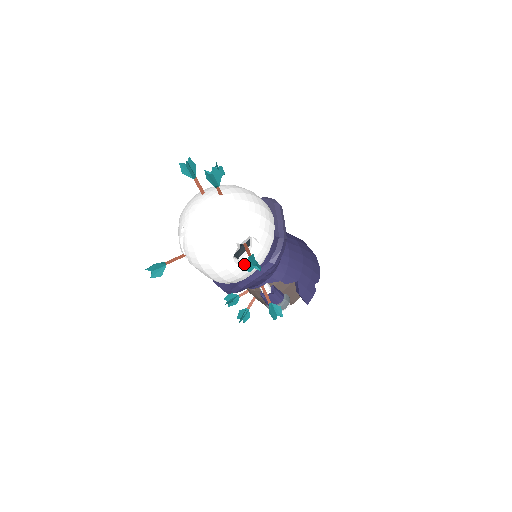
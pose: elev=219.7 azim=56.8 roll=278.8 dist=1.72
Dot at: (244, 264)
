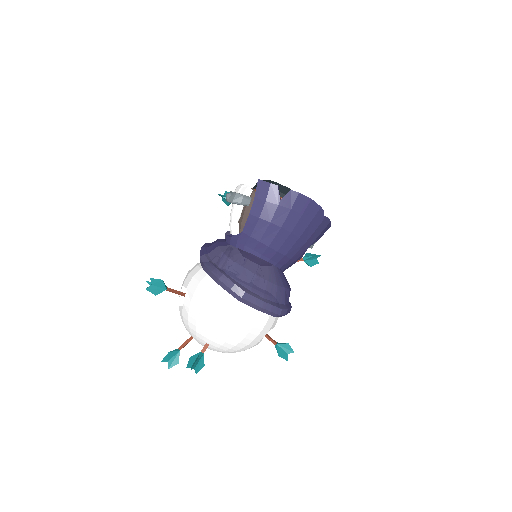
Dot at: occluded
